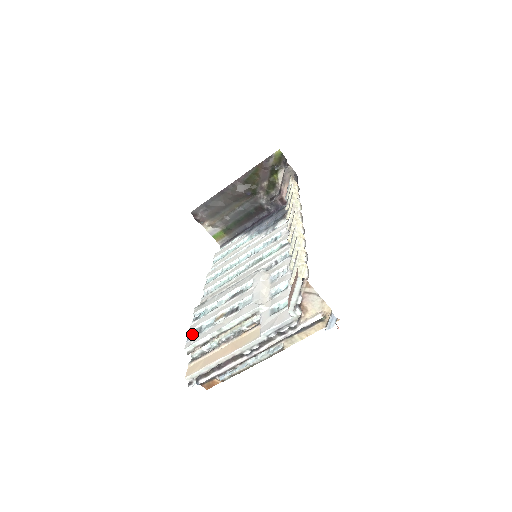
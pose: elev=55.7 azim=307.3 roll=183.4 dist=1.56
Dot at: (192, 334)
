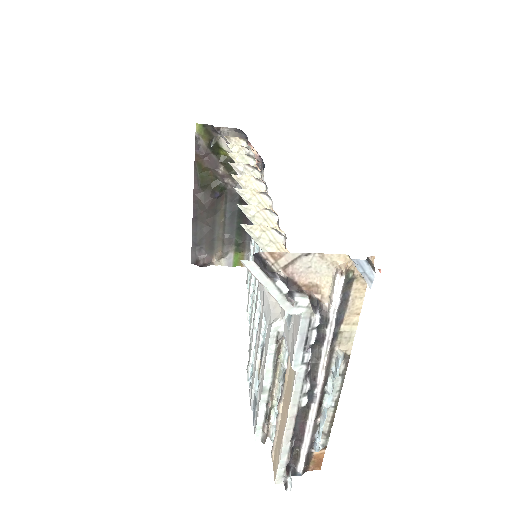
Dot at: (253, 411)
